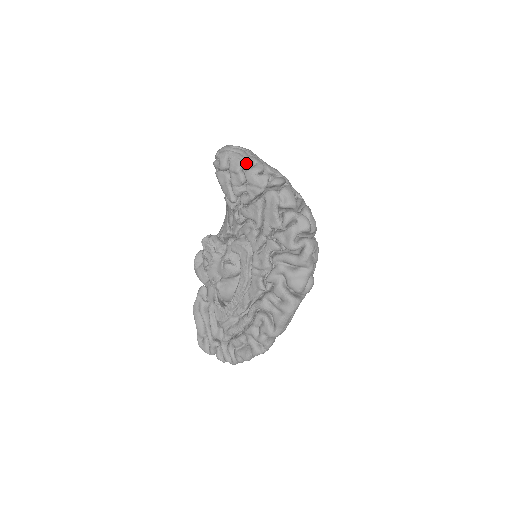
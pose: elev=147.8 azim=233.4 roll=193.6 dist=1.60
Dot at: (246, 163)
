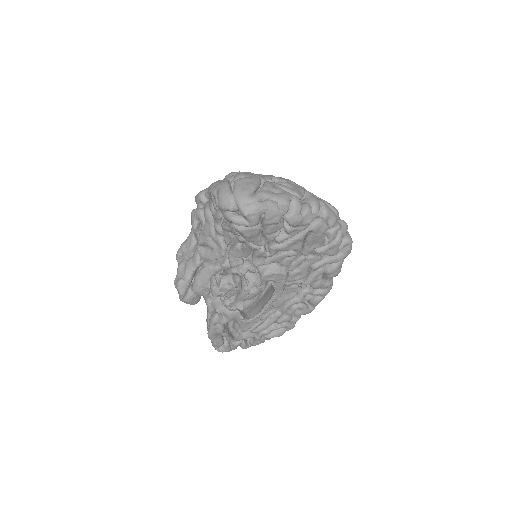
Dot at: (286, 209)
